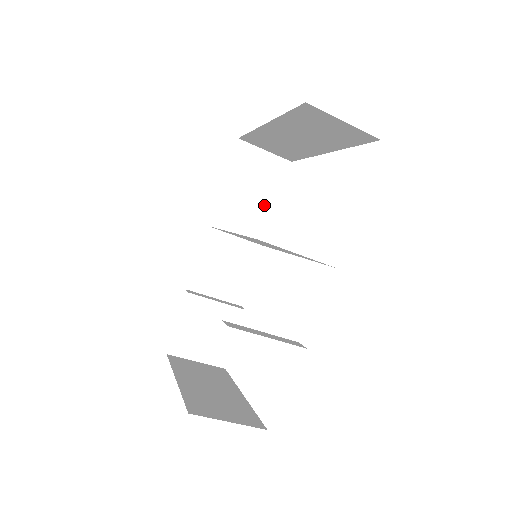
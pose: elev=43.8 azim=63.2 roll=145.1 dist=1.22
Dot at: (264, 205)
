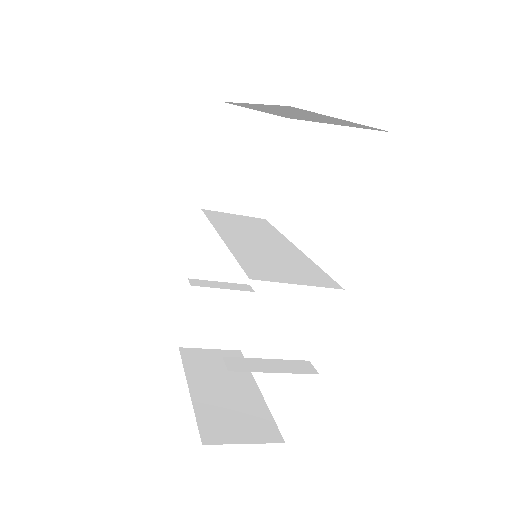
Dot at: (262, 174)
